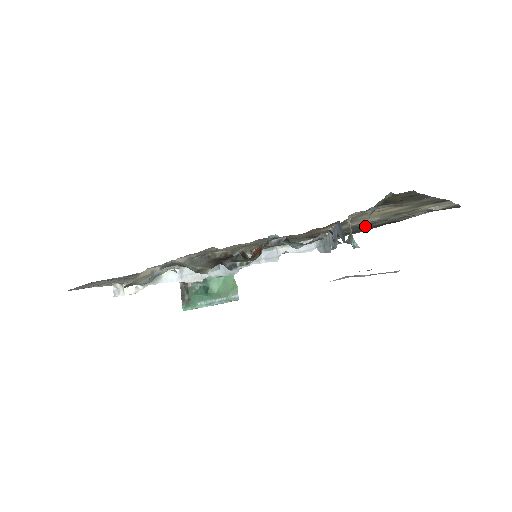
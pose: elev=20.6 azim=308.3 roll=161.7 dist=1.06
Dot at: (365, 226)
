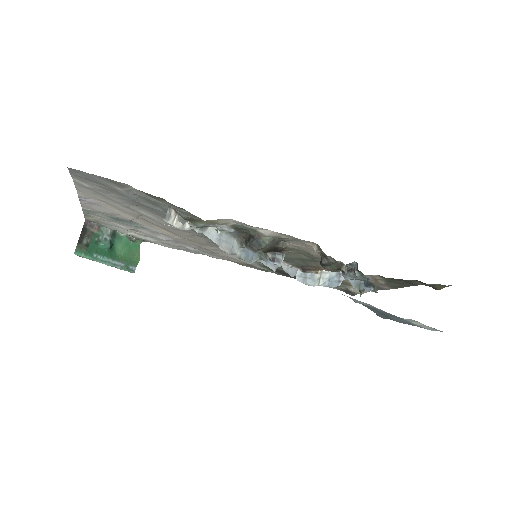
Dot at: occluded
